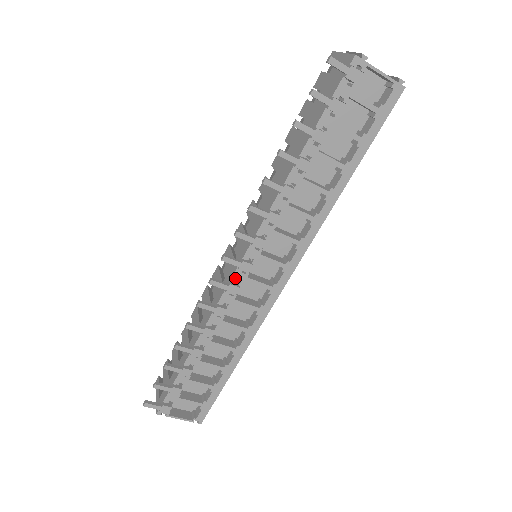
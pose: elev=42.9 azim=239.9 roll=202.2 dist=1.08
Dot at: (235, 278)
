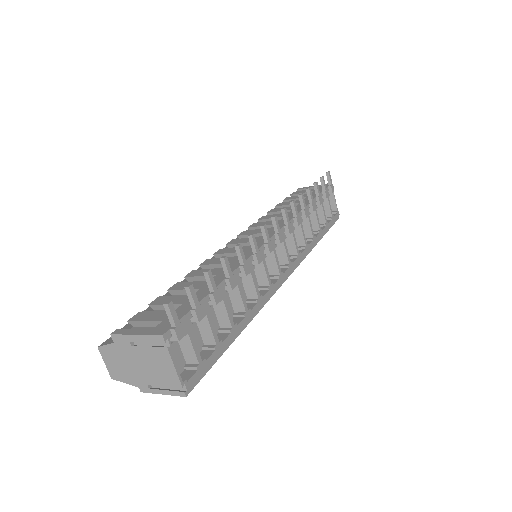
Dot at: occluded
